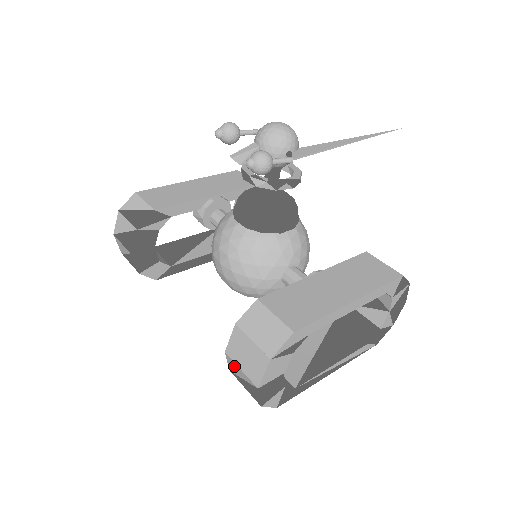
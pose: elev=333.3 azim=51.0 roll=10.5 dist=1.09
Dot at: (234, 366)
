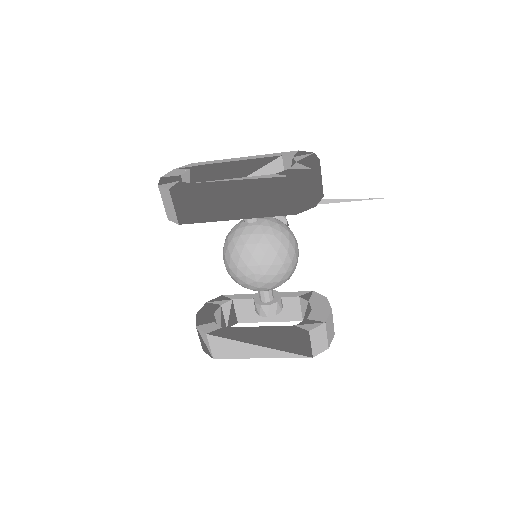
Dot at: occluded
